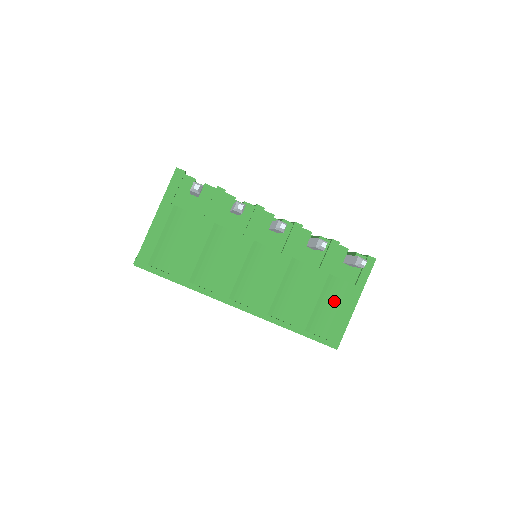
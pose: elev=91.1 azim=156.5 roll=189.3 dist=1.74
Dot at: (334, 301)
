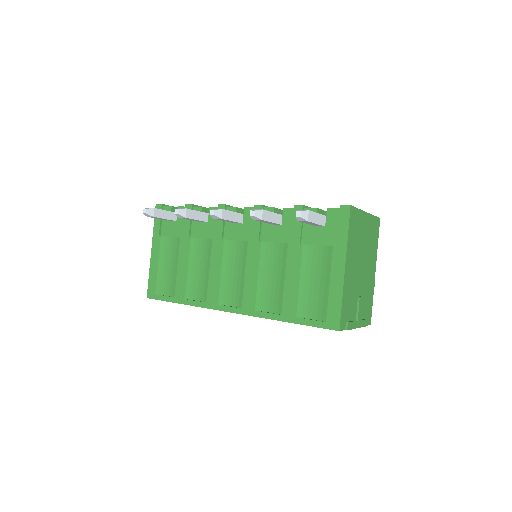
Dot at: (319, 273)
